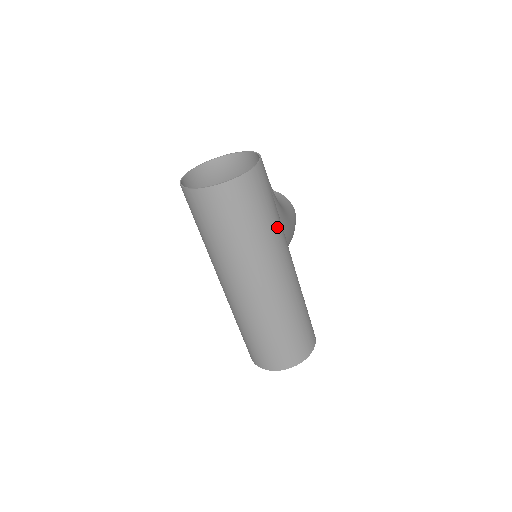
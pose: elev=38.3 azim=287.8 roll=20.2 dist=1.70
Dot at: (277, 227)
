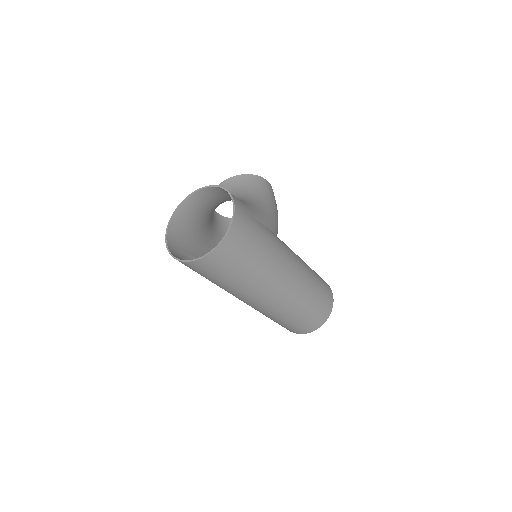
Dot at: (271, 244)
